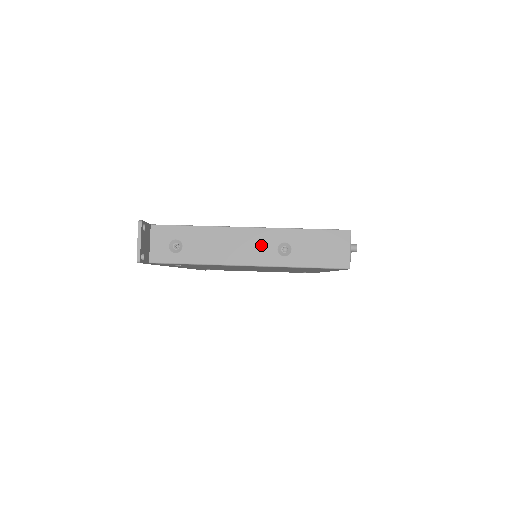
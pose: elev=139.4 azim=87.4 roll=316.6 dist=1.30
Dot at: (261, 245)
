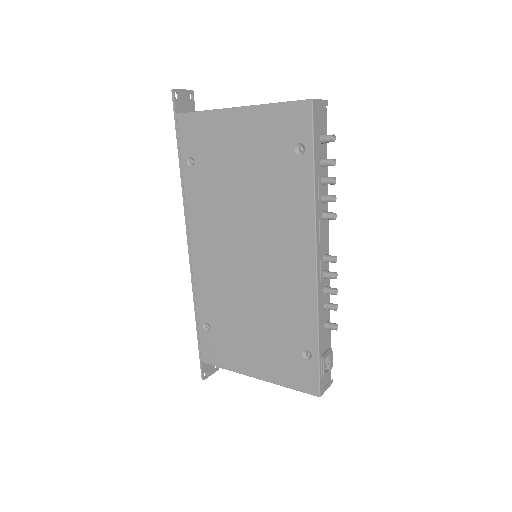
Dot at: occluded
